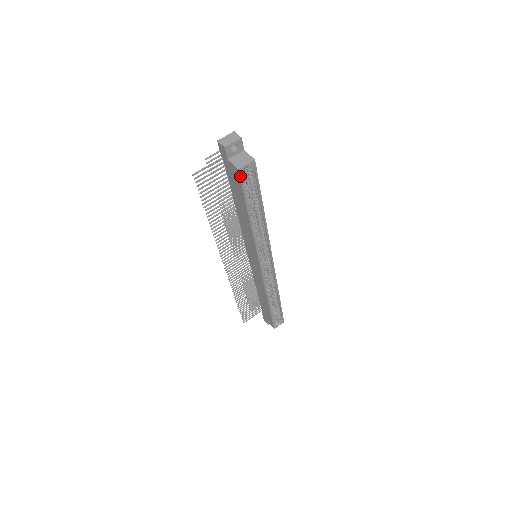
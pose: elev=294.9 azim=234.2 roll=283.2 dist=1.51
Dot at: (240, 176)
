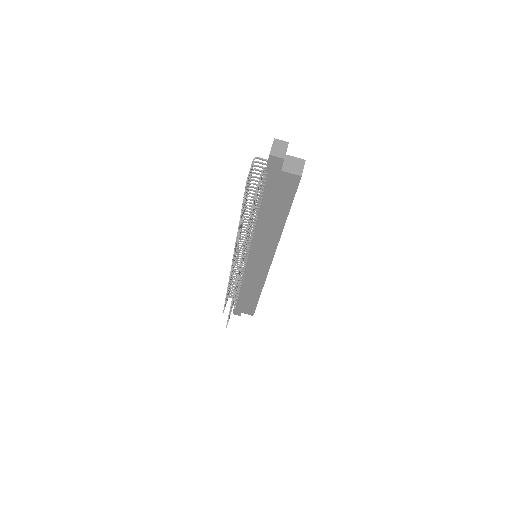
Dot at: (299, 182)
